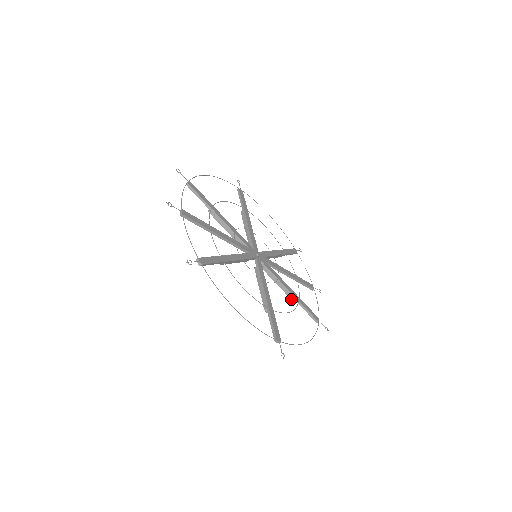
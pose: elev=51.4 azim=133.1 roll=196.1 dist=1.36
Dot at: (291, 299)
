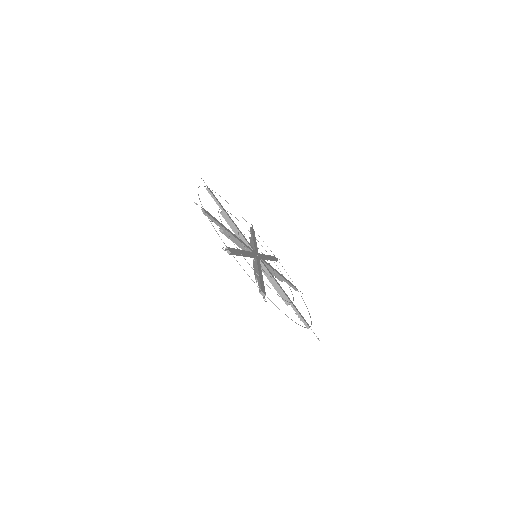
Dot at: (280, 280)
